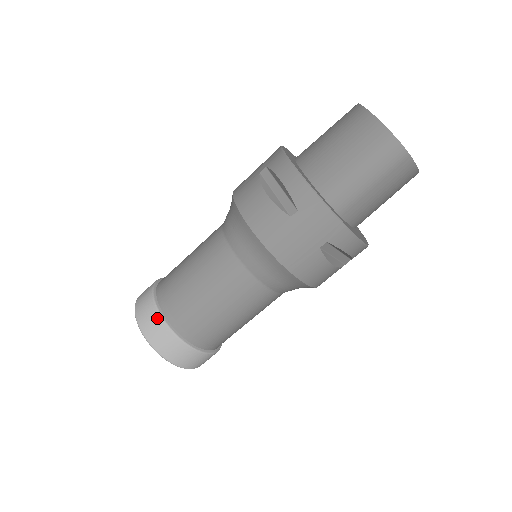
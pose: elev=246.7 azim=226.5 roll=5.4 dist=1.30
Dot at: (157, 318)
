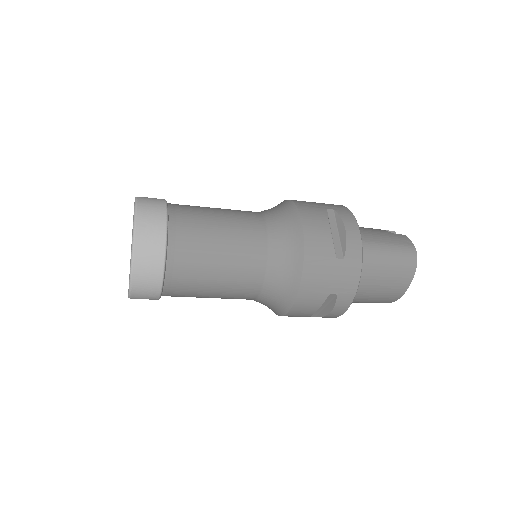
Dot at: (155, 299)
